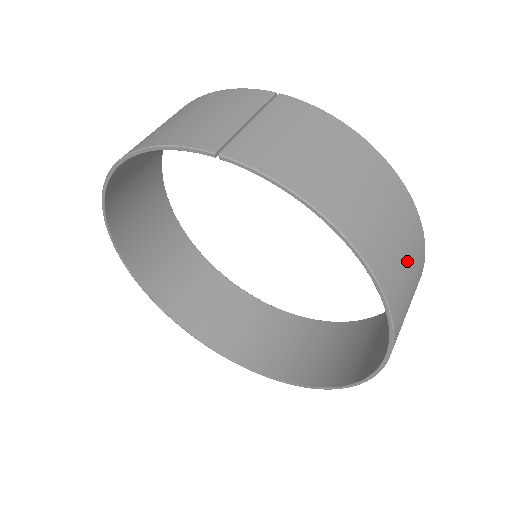
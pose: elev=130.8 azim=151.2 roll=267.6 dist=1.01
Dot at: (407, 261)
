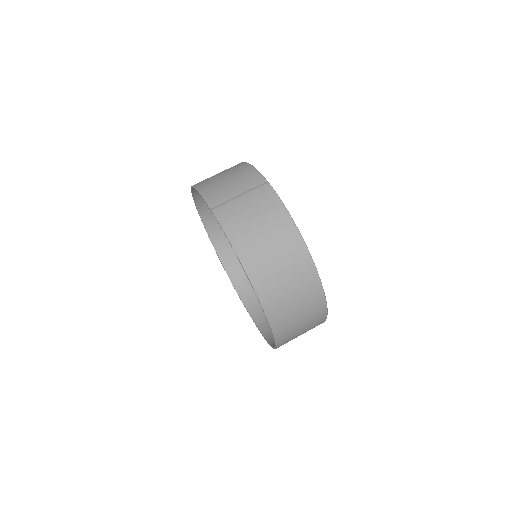
Dot at: (294, 297)
